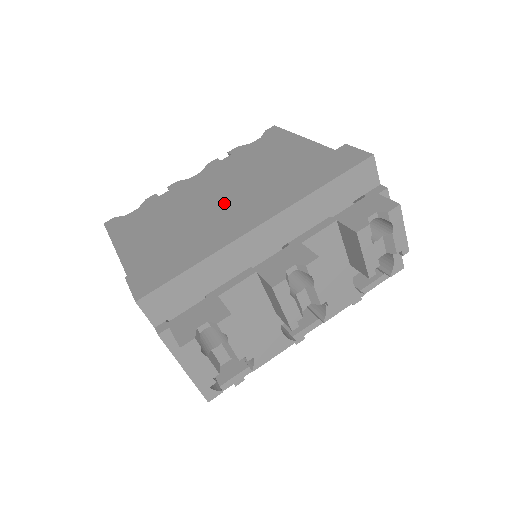
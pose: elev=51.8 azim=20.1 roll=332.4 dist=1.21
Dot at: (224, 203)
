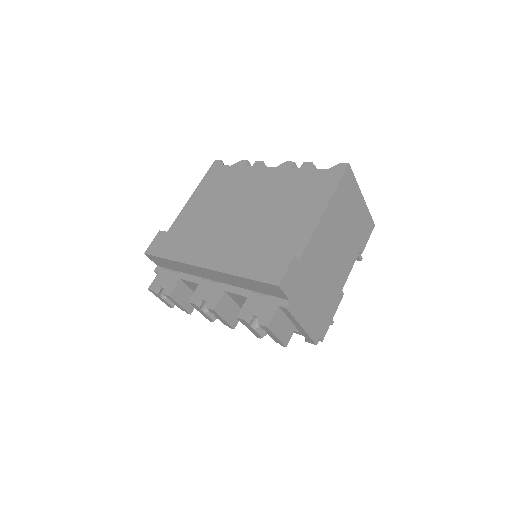
Dot at: (238, 219)
